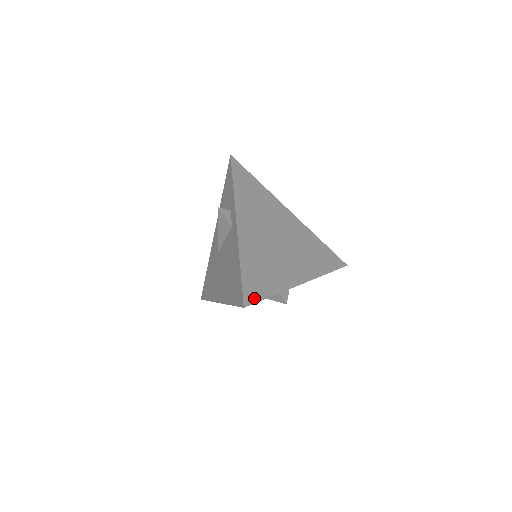
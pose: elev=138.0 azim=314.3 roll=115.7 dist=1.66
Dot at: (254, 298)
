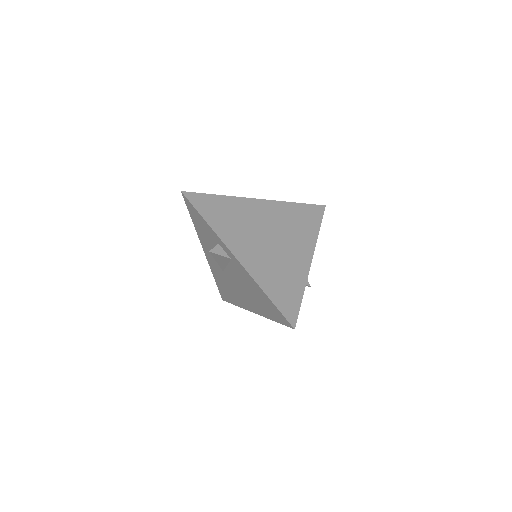
Dot at: (294, 313)
